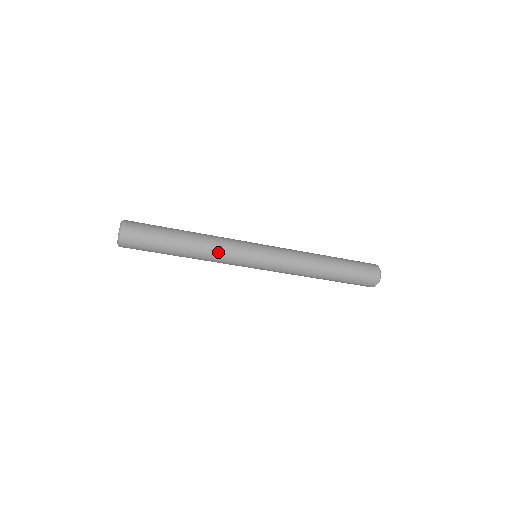
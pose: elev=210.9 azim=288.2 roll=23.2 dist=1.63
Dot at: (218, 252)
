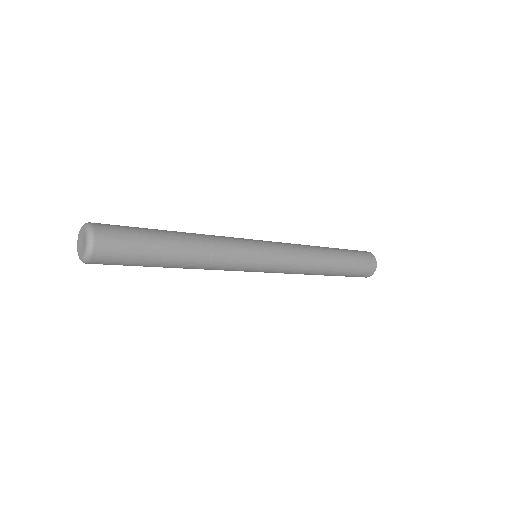
Dot at: (220, 257)
